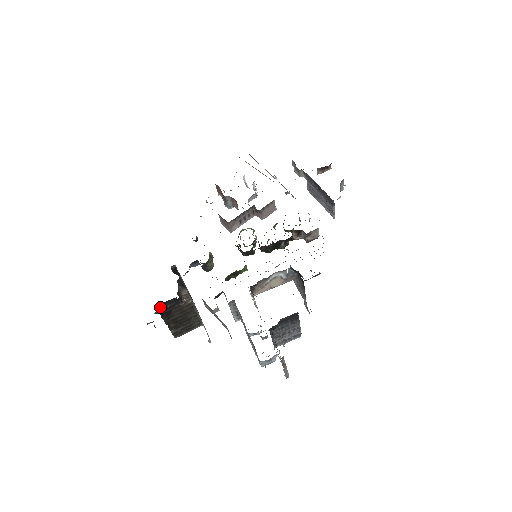
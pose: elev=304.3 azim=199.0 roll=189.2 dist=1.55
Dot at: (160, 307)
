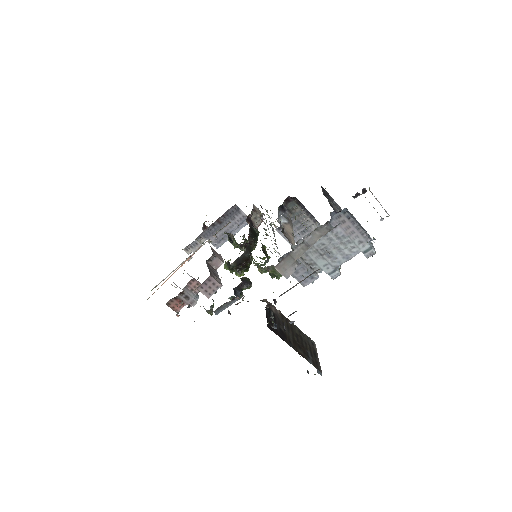
Dot at: (270, 327)
